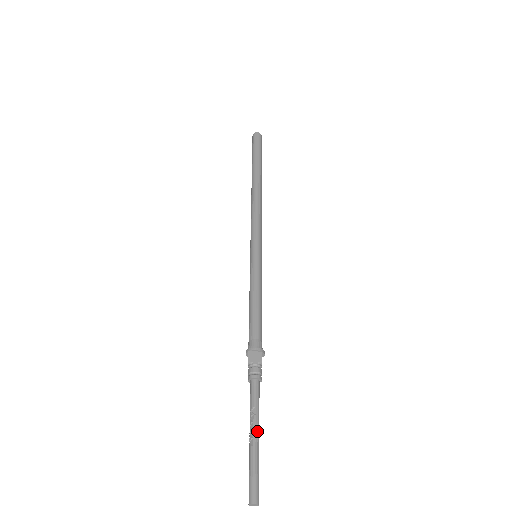
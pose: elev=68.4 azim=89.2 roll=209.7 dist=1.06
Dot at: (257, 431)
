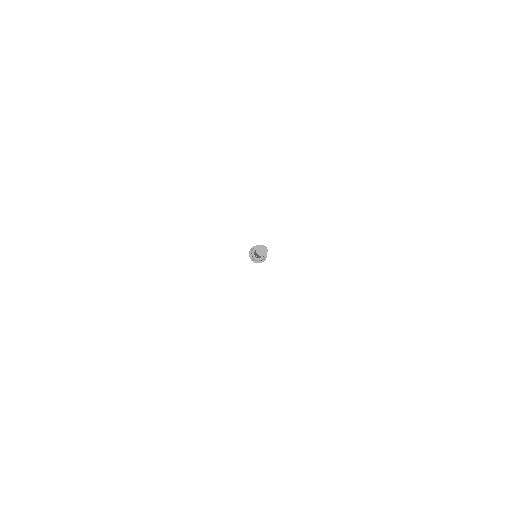
Dot at: occluded
